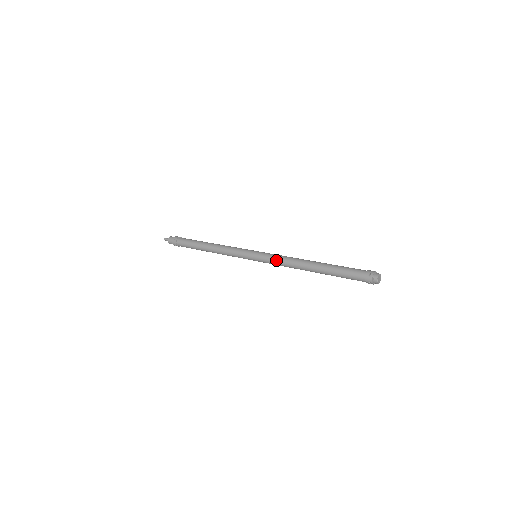
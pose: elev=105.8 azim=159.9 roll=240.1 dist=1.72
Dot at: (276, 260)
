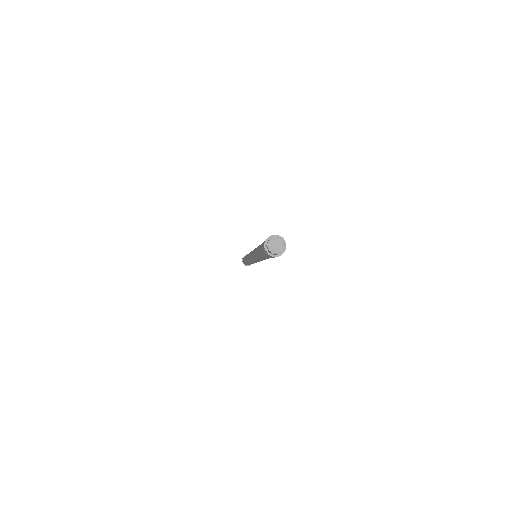
Dot at: (253, 250)
